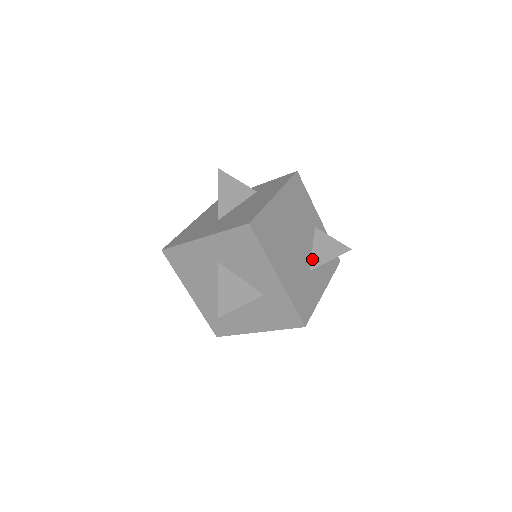
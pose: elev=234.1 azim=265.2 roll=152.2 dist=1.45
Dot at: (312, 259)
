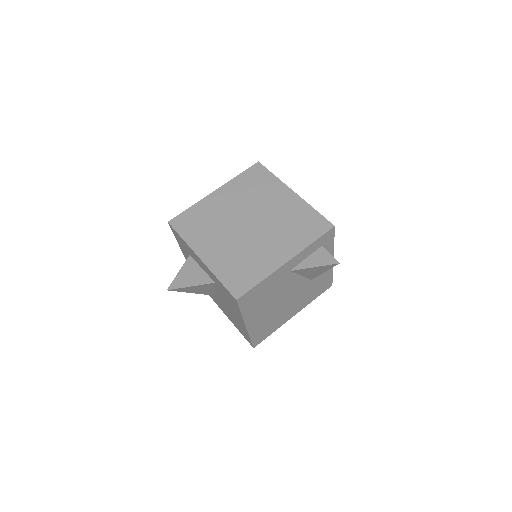
Dot at: (307, 278)
